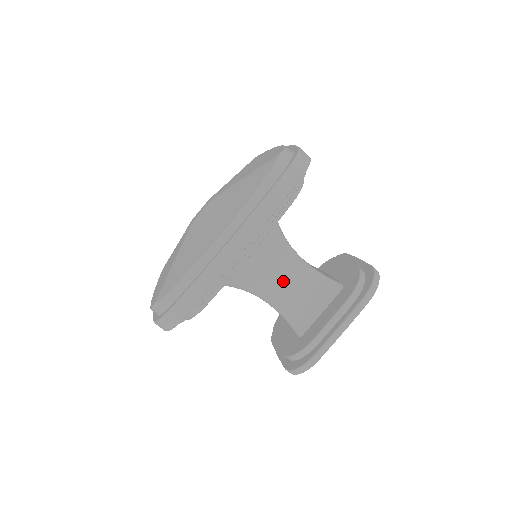
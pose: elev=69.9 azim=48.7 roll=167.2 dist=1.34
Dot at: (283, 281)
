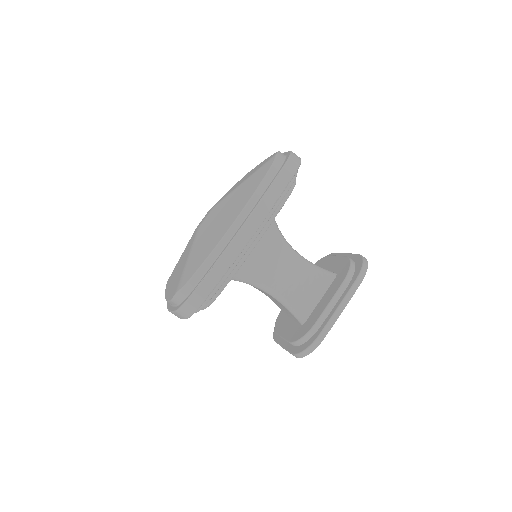
Dot at: (283, 273)
